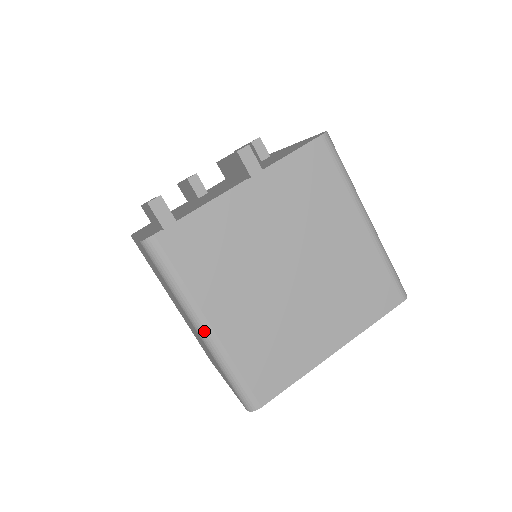
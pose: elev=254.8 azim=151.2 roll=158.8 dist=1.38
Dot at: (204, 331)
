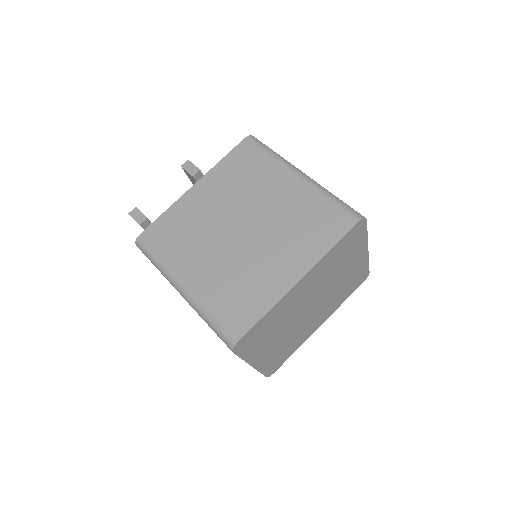
Dot at: (181, 289)
